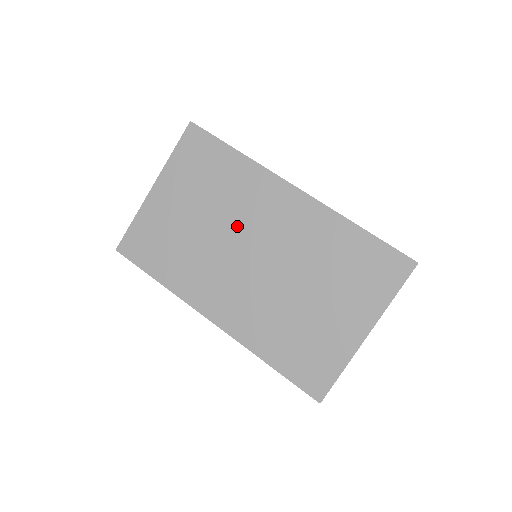
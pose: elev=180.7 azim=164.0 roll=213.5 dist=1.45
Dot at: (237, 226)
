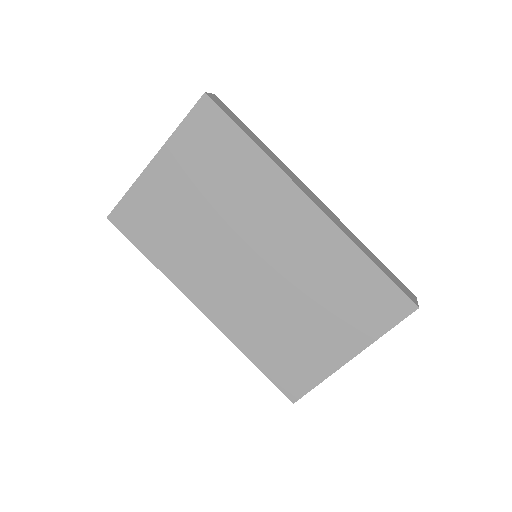
Dot at: (241, 226)
